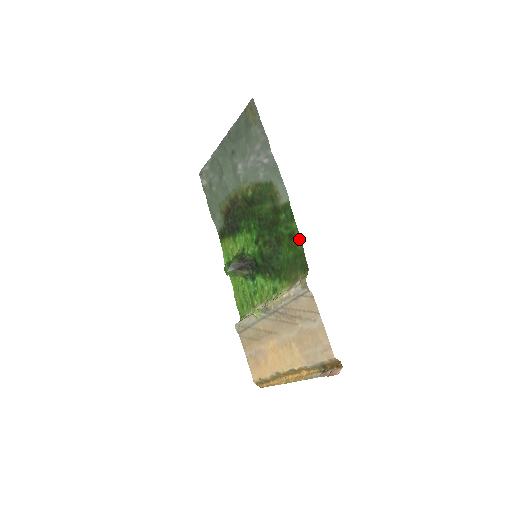
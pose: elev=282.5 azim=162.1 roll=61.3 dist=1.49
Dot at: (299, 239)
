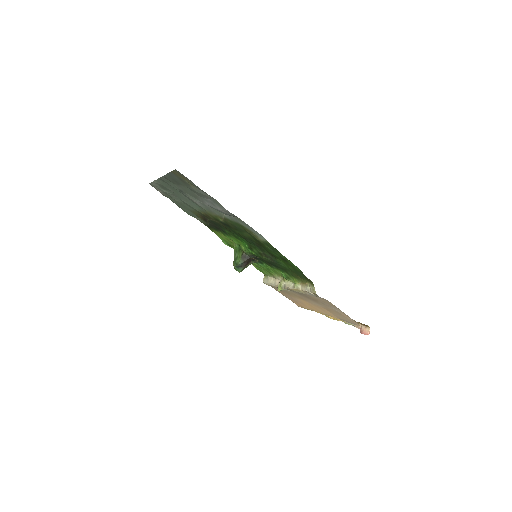
Dot at: (293, 265)
